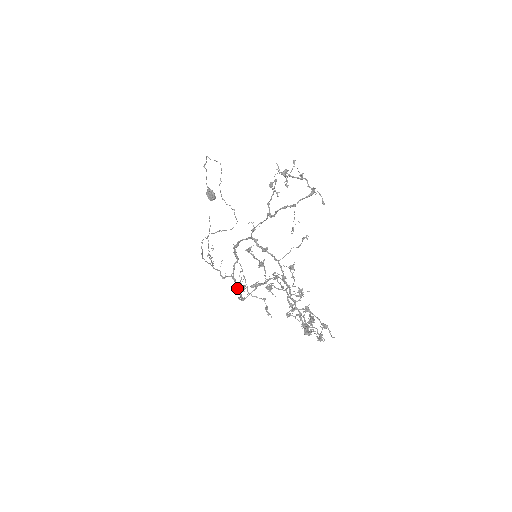
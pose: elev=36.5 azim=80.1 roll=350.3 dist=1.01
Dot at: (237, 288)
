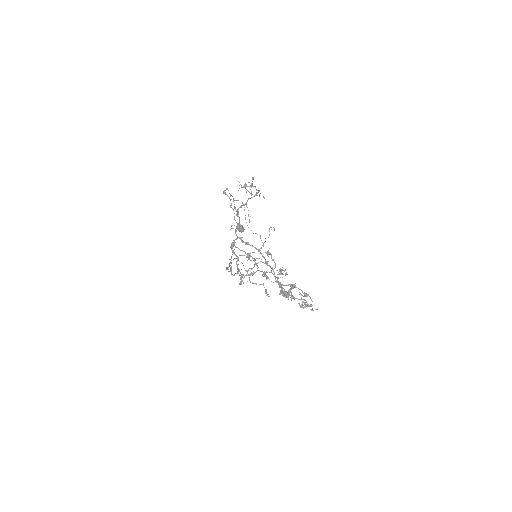
Dot at: (240, 279)
